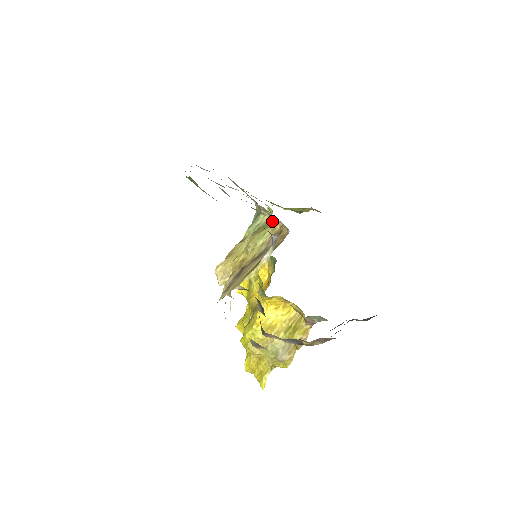
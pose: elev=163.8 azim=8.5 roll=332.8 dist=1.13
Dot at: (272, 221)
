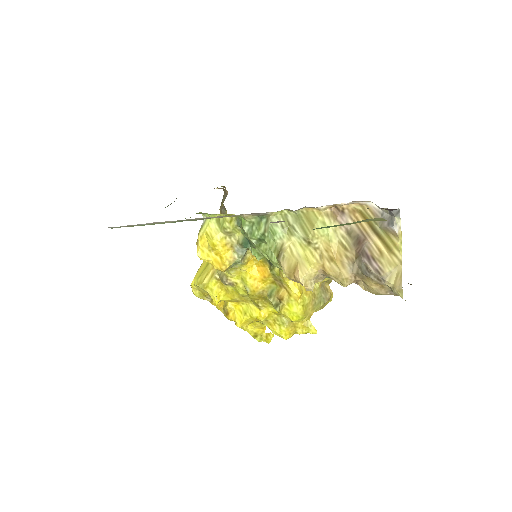
Dot at: (306, 212)
